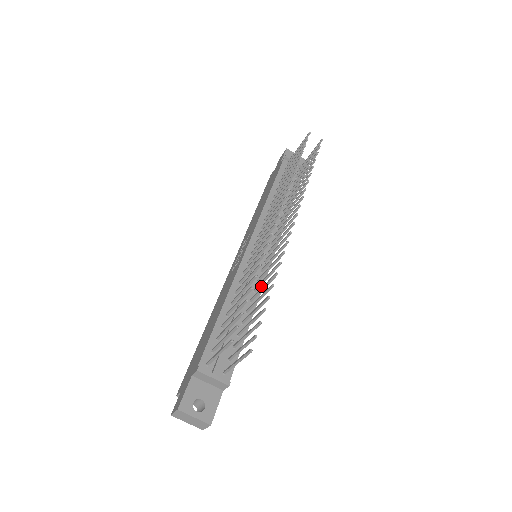
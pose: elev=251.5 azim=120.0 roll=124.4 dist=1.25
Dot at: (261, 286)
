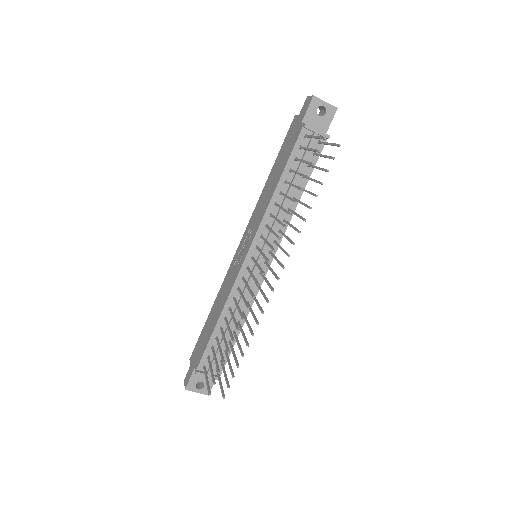
Dot at: occluded
